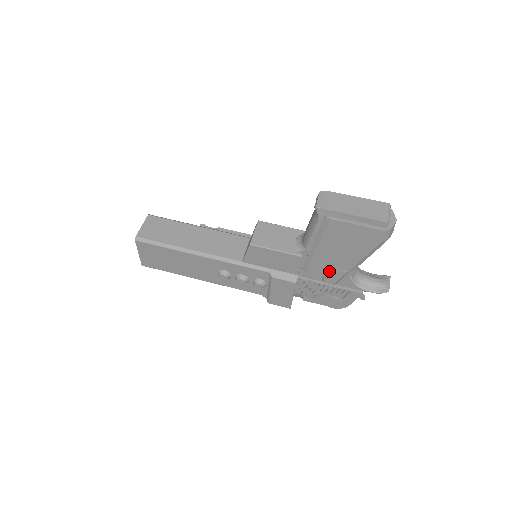
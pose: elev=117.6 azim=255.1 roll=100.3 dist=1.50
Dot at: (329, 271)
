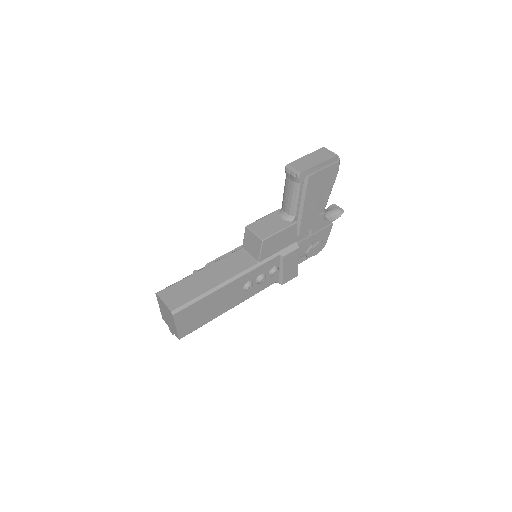
Dot at: (313, 222)
